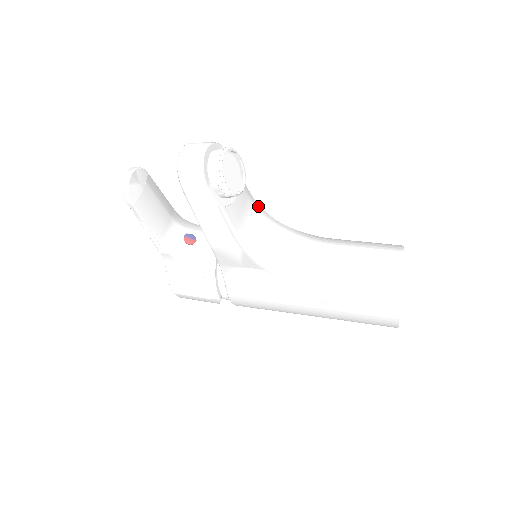
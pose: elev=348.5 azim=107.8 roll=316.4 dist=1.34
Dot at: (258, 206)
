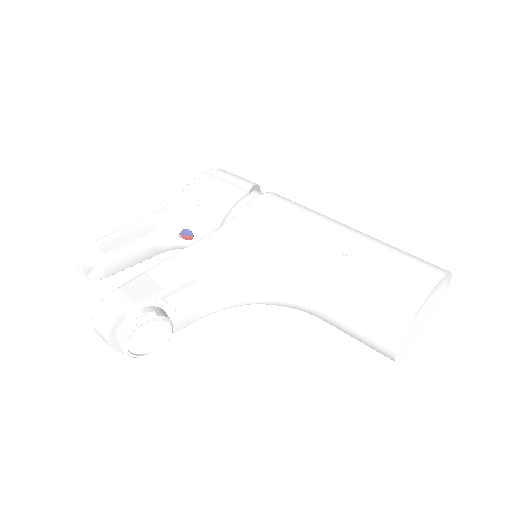
Dot at: (220, 270)
